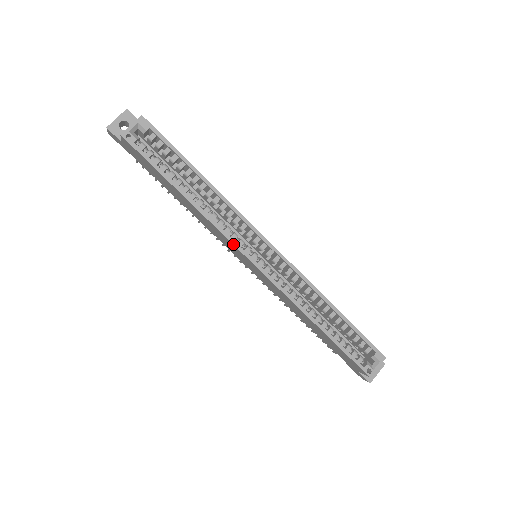
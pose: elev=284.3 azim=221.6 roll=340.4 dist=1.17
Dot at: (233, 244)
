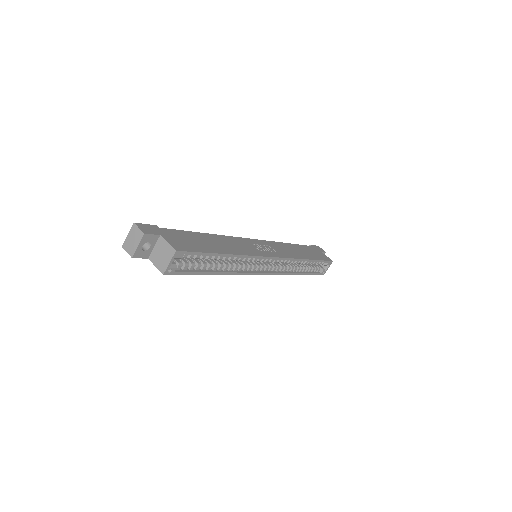
Dot at: occluded
